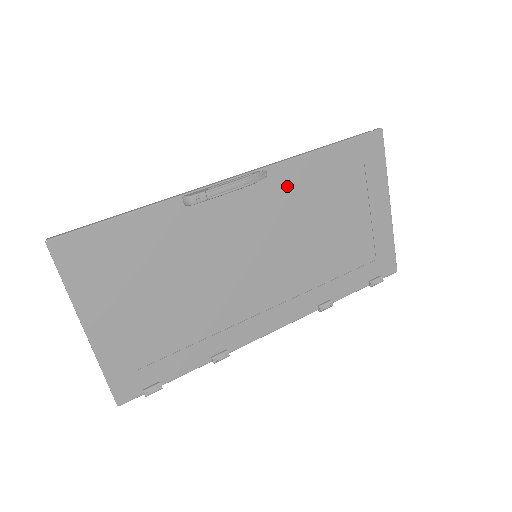
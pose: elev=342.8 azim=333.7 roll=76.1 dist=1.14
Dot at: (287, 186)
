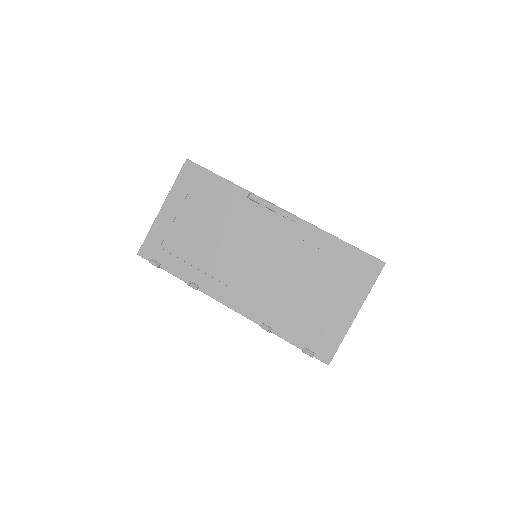
Dot at: (302, 238)
